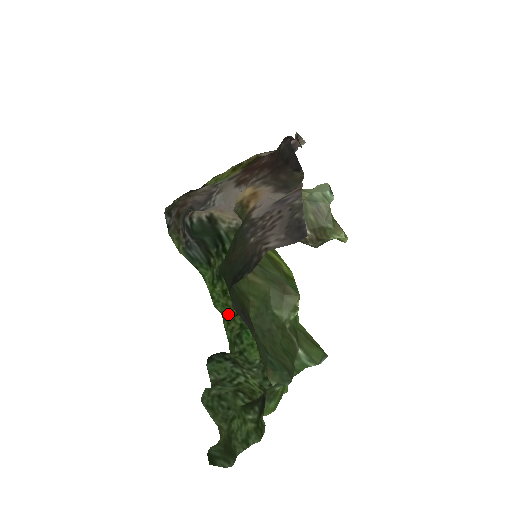
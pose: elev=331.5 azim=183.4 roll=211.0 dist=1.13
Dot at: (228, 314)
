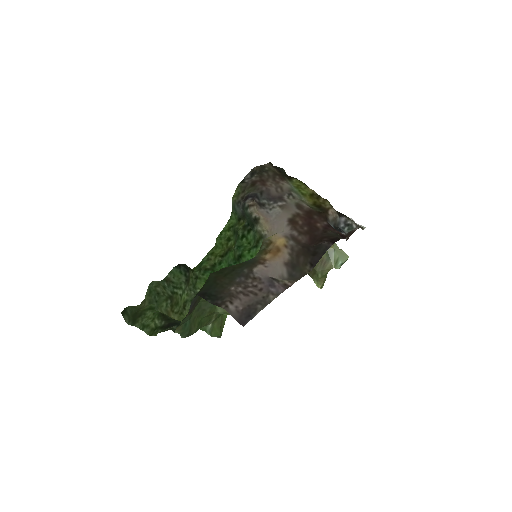
Dot at: (218, 249)
